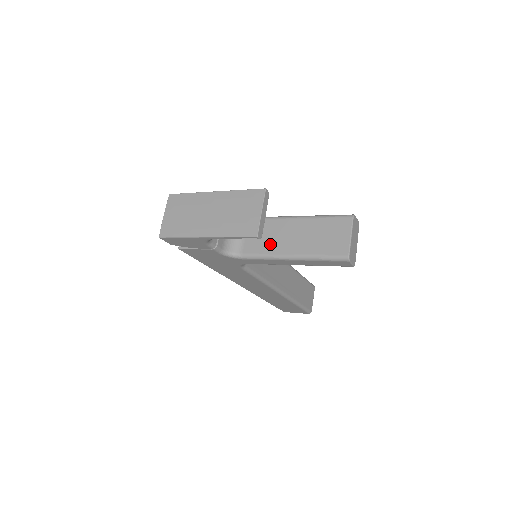
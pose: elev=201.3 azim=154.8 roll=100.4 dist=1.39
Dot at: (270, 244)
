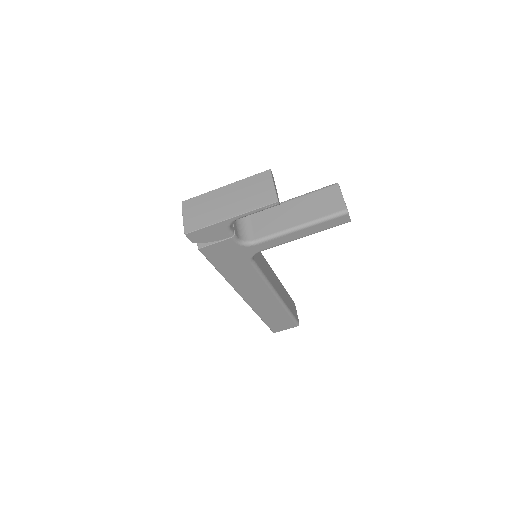
Dot at: (277, 224)
